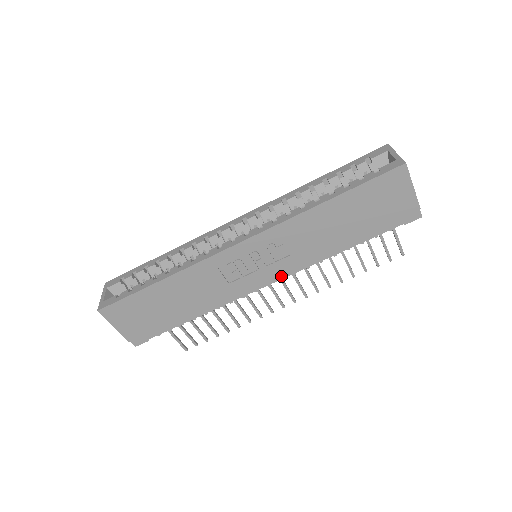
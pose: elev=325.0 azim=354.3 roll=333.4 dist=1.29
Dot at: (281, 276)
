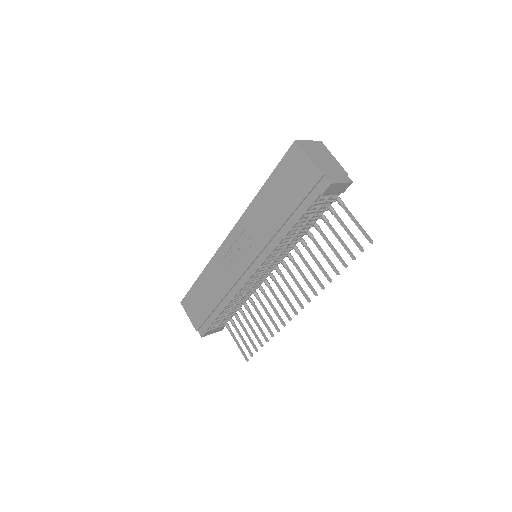
Dot at: (258, 264)
